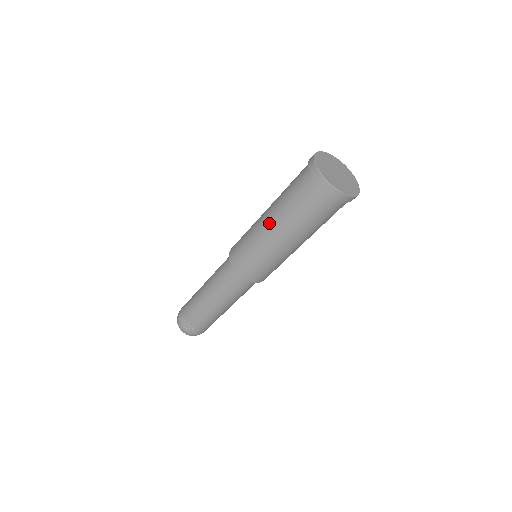
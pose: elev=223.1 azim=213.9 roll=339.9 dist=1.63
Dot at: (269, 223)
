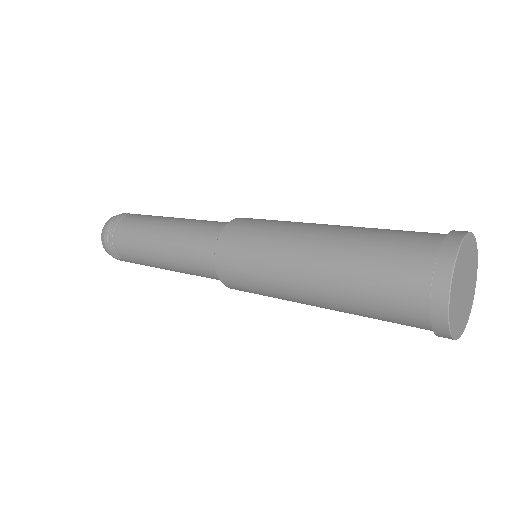
Dot at: (317, 306)
